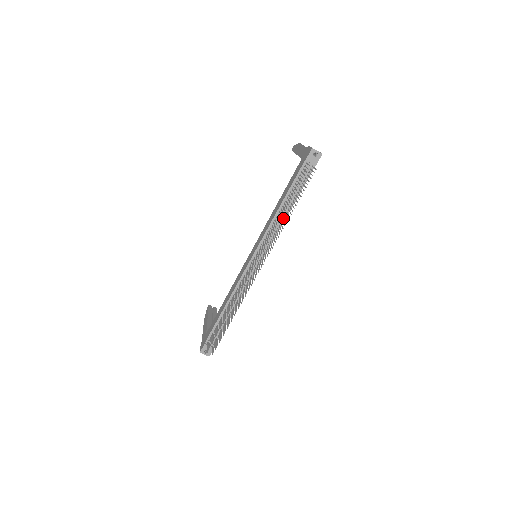
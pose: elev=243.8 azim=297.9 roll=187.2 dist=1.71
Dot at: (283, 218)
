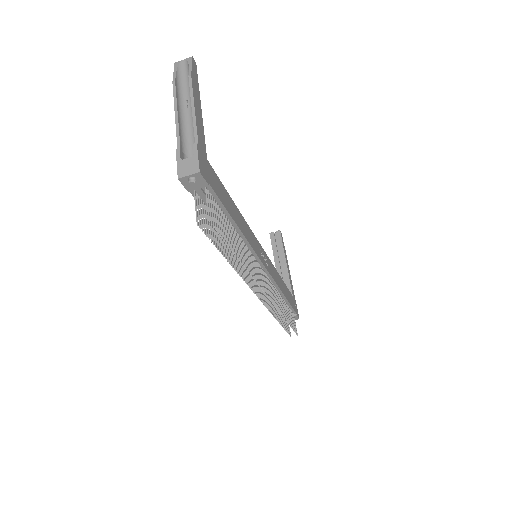
Dot at: (240, 237)
